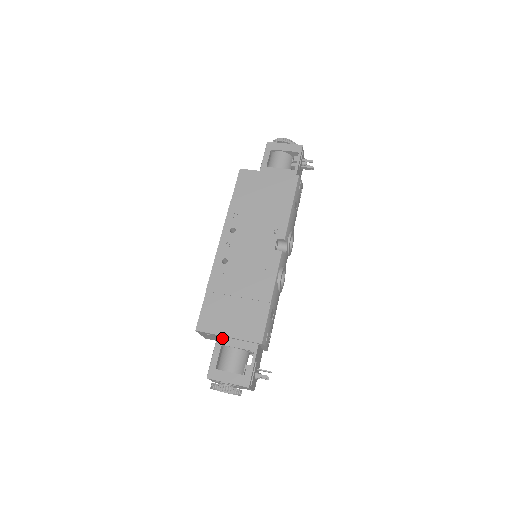
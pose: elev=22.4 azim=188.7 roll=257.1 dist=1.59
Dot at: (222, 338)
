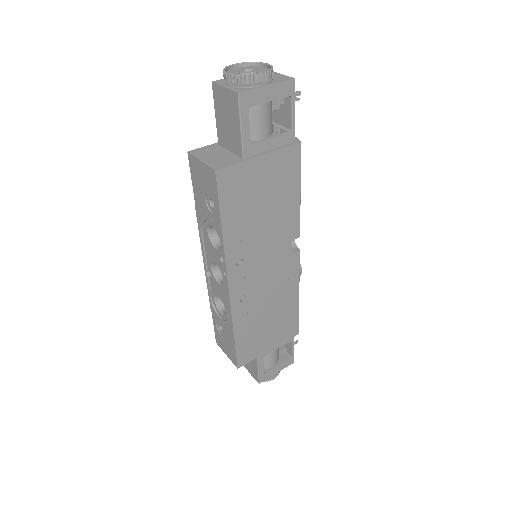
Dot at: (262, 353)
